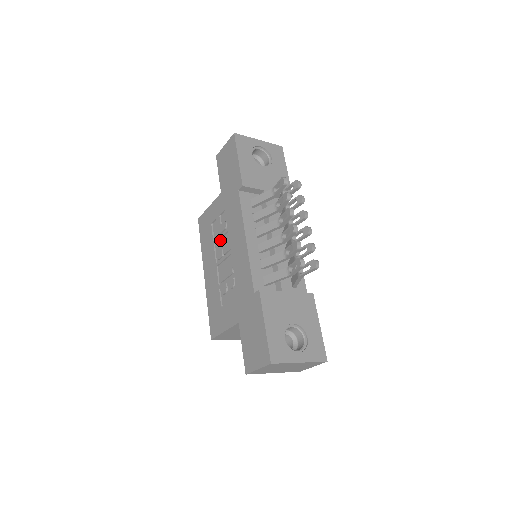
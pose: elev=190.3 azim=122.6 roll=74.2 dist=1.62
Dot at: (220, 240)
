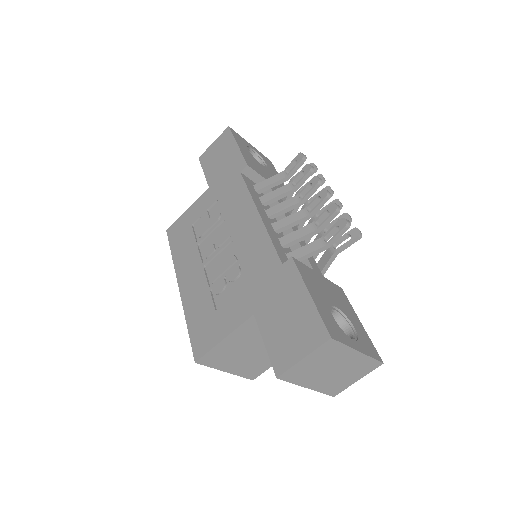
Dot at: (208, 236)
